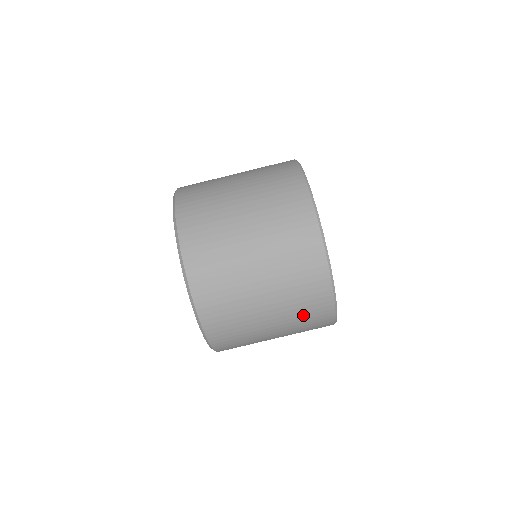
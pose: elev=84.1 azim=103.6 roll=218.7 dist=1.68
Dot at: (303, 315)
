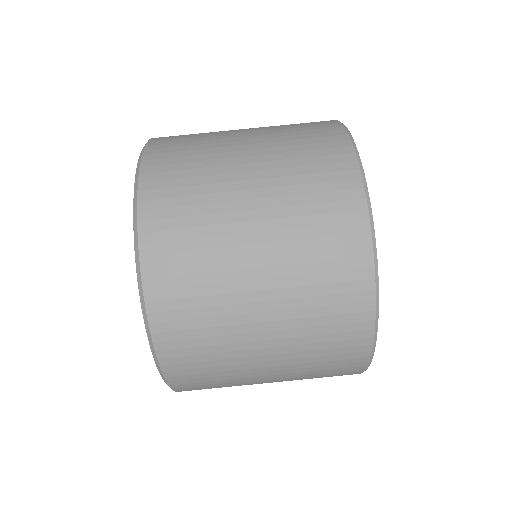
Dot at: (318, 283)
